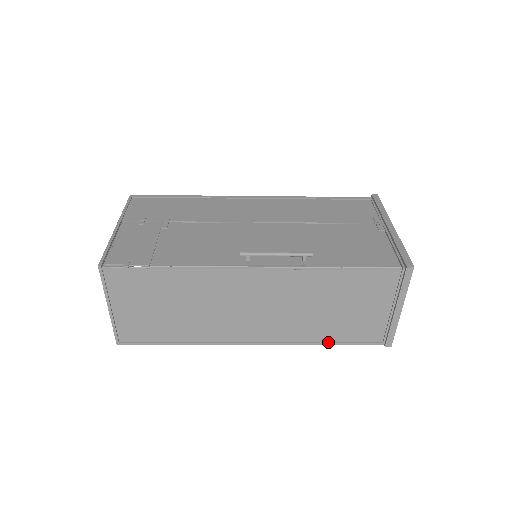
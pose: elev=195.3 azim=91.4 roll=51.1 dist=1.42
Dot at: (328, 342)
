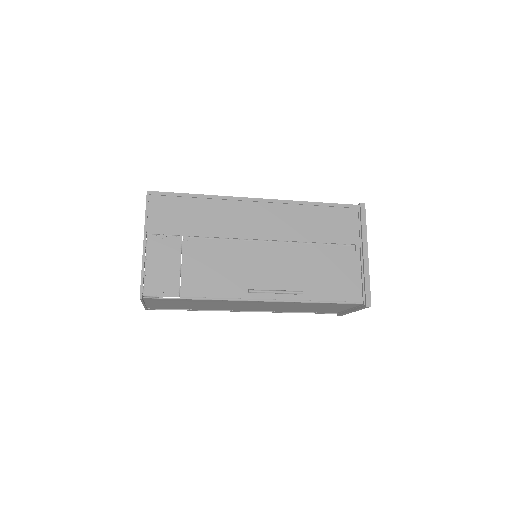
Dot at: (299, 312)
